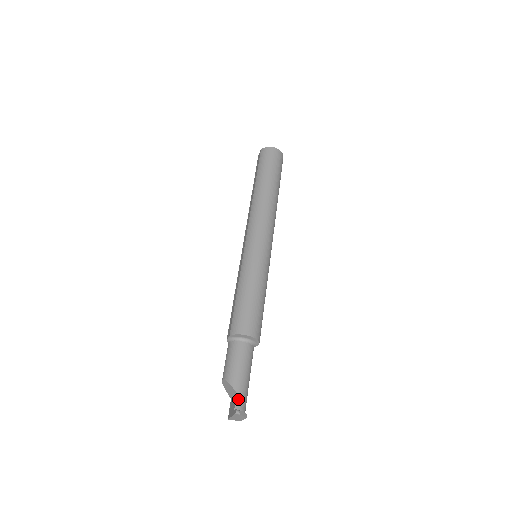
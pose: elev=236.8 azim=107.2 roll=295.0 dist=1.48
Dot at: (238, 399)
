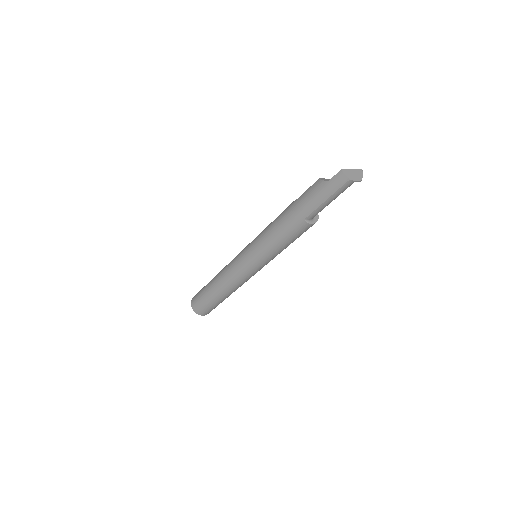
Dot at: occluded
